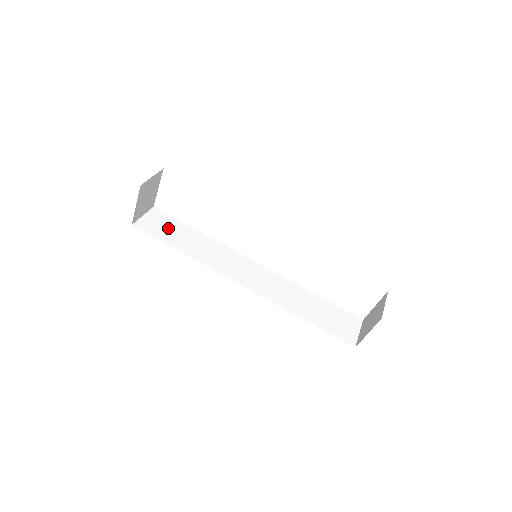
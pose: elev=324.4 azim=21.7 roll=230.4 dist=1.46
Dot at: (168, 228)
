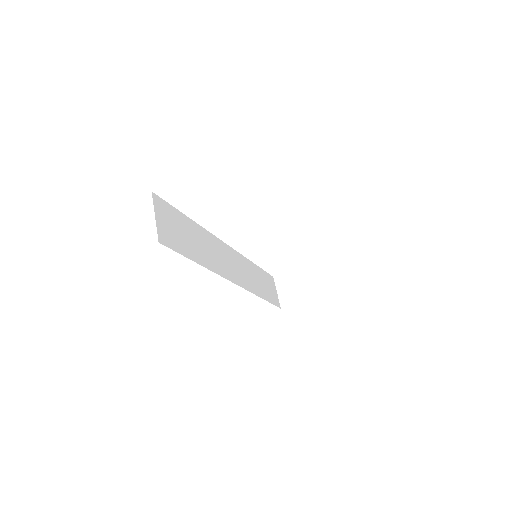
Dot at: (178, 229)
